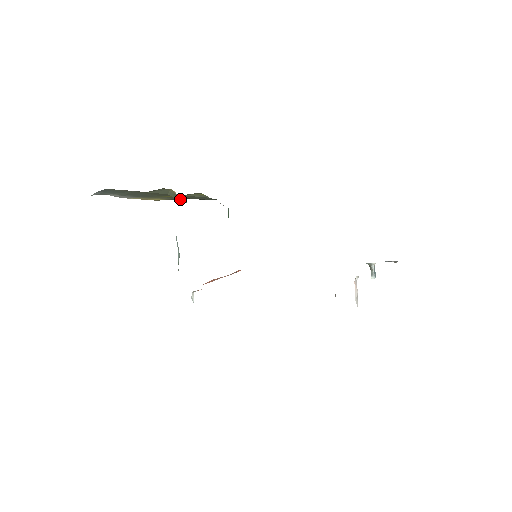
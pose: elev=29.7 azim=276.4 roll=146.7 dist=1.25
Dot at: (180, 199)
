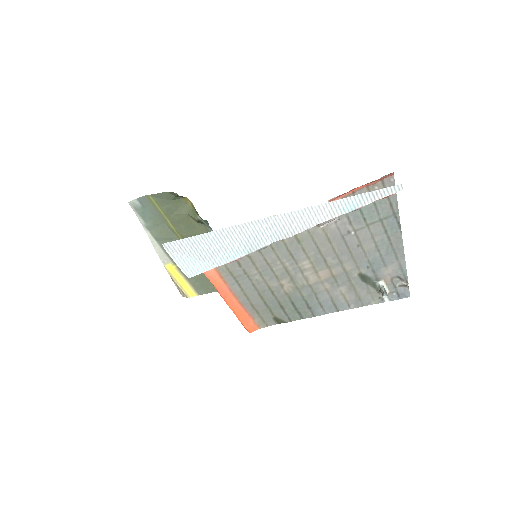
Dot at: (196, 214)
